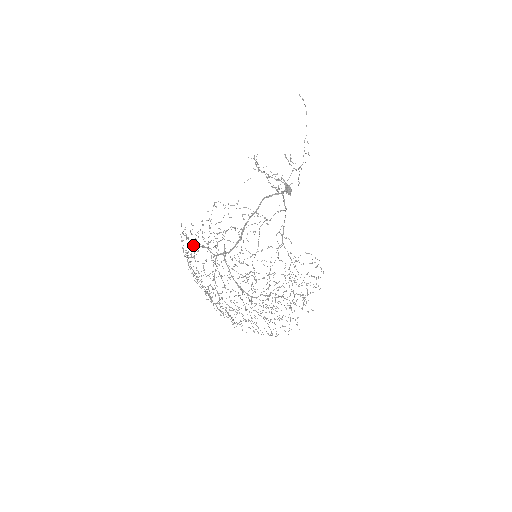
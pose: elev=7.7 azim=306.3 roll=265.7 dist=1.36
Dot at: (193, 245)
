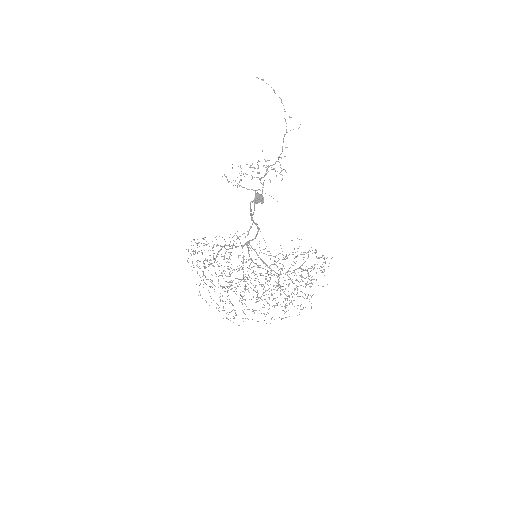
Dot at: occluded
